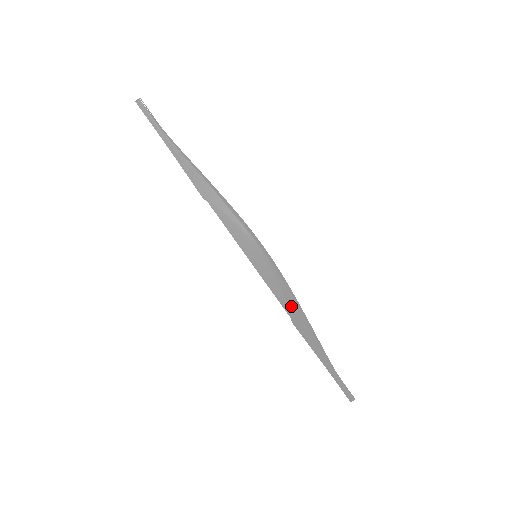
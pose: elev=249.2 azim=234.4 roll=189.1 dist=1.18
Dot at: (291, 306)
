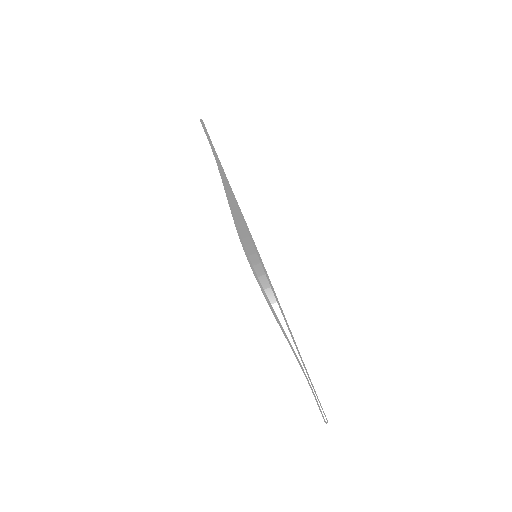
Dot at: (271, 309)
